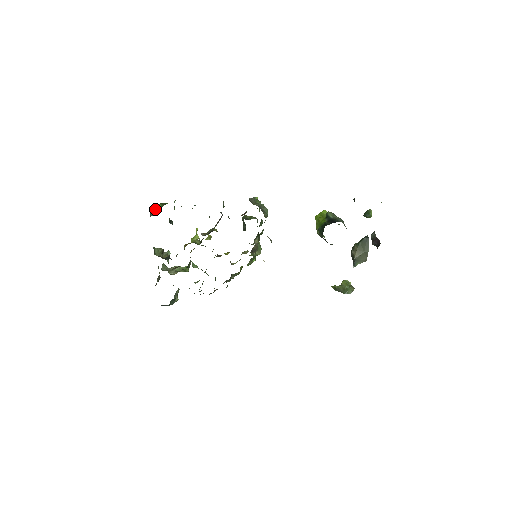
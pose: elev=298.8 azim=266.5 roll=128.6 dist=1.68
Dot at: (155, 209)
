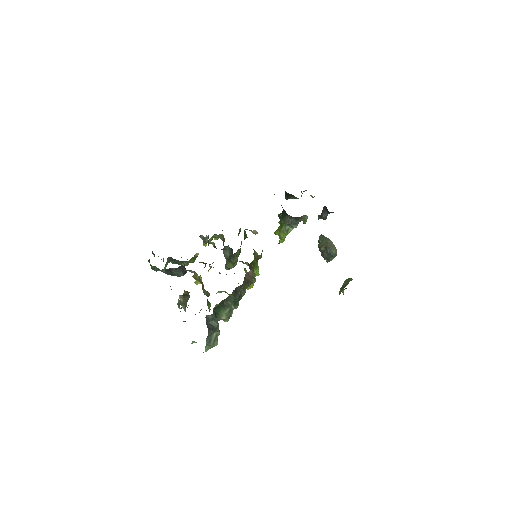
Dot at: occluded
